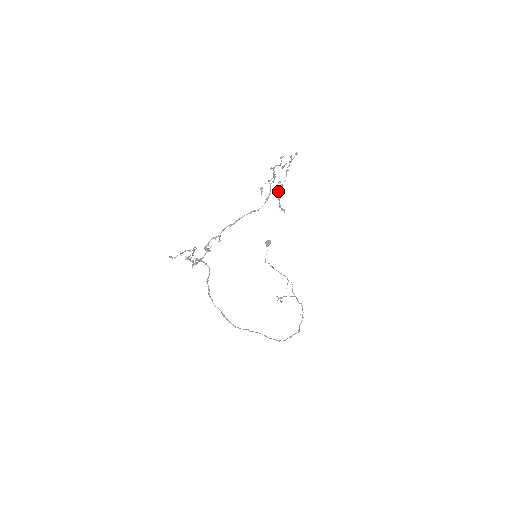
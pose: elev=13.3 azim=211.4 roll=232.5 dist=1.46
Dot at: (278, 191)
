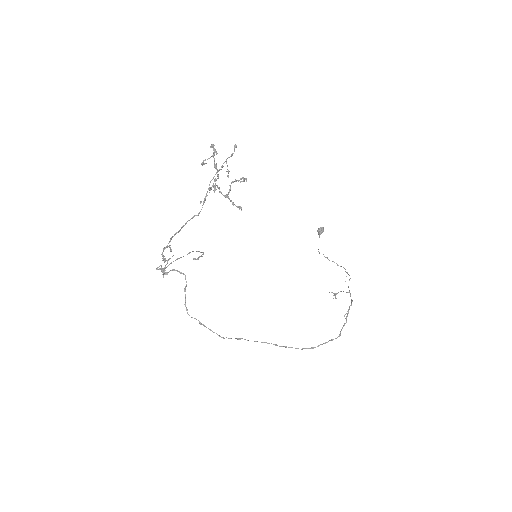
Dot at: occluded
